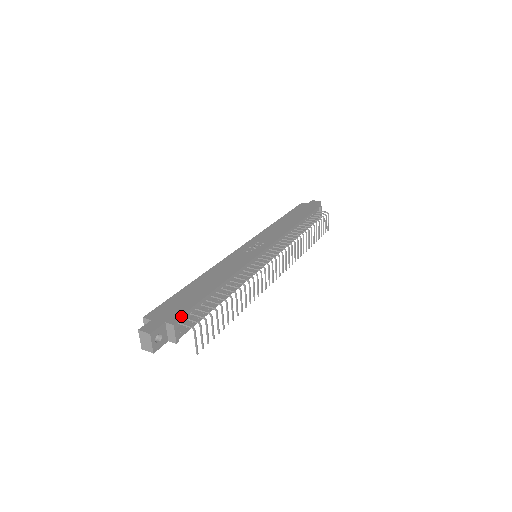
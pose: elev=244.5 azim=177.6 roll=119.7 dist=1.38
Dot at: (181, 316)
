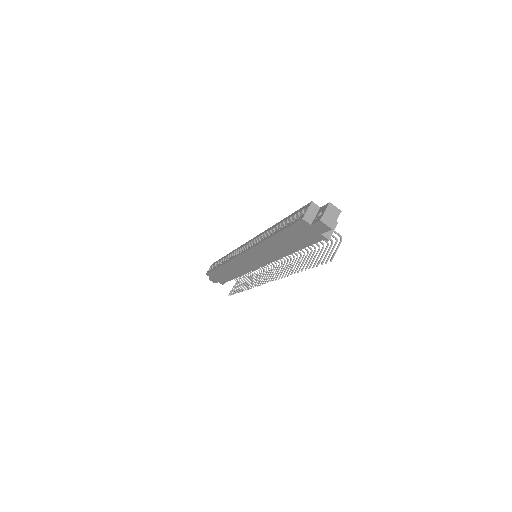
Dot at: occluded
